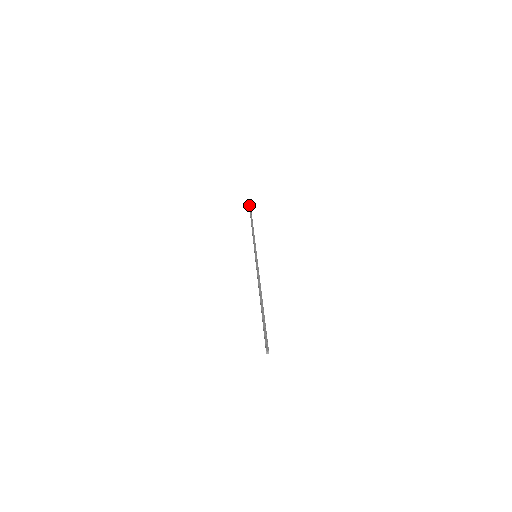
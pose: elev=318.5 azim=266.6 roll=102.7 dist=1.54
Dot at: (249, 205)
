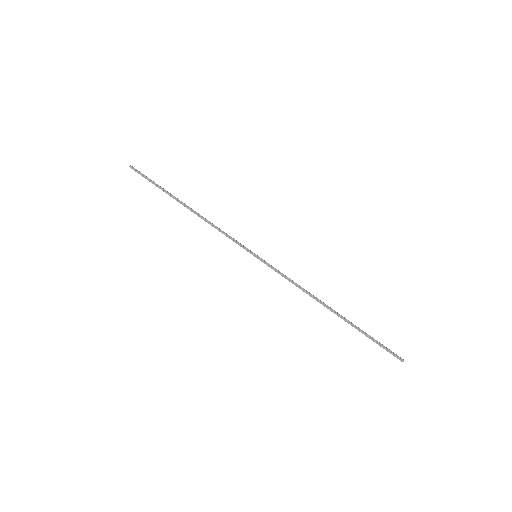
Dot at: occluded
